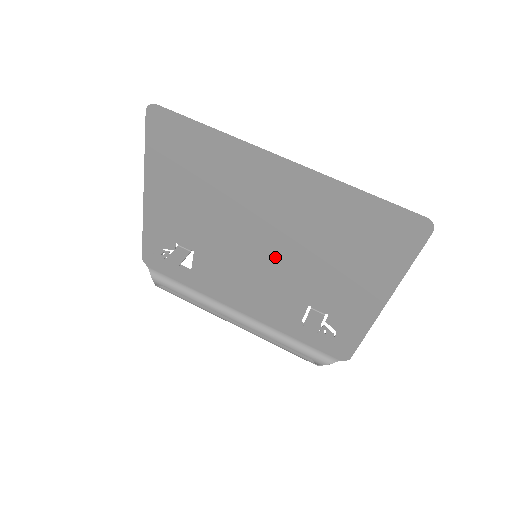
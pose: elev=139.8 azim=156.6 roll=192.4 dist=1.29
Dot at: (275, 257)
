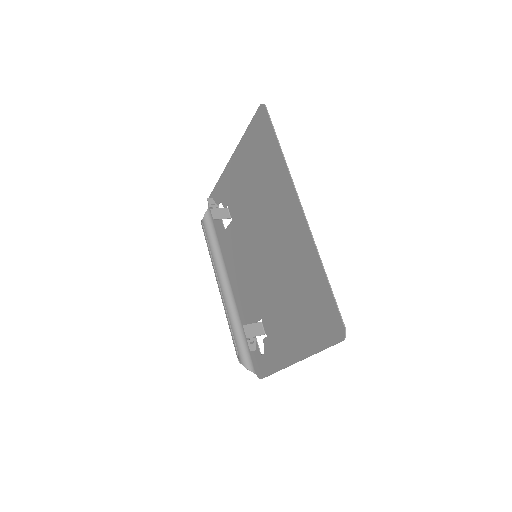
Dot at: (264, 267)
